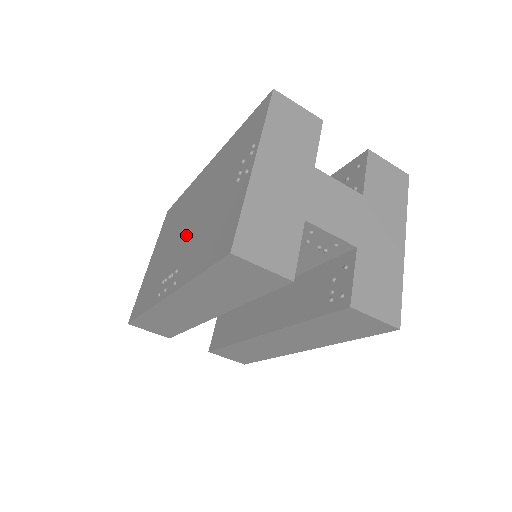
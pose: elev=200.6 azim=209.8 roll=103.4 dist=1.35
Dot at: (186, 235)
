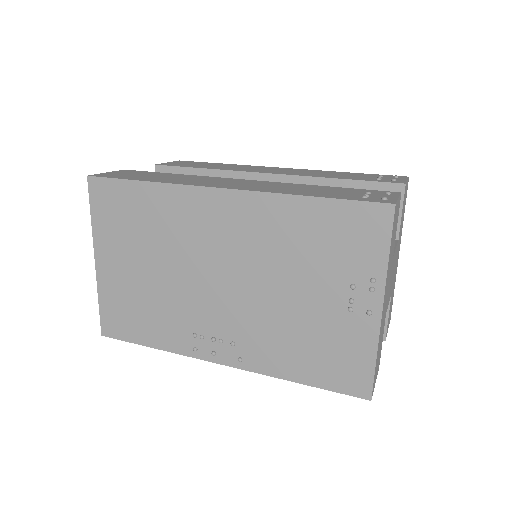
Dot at: (225, 298)
